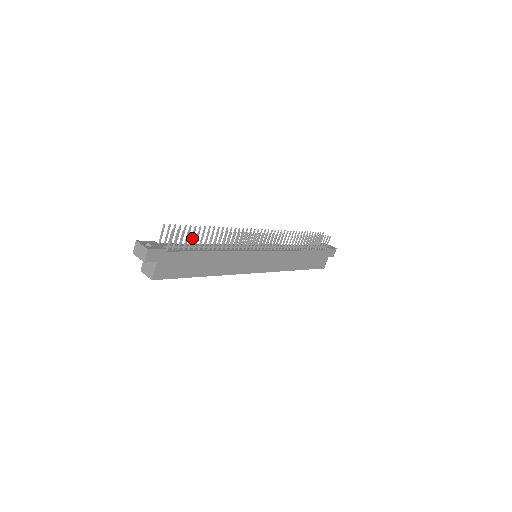
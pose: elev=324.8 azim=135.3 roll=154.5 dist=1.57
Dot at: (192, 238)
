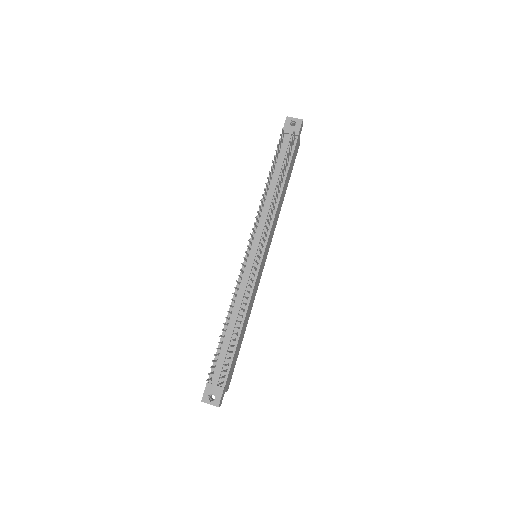
Dot at: occluded
